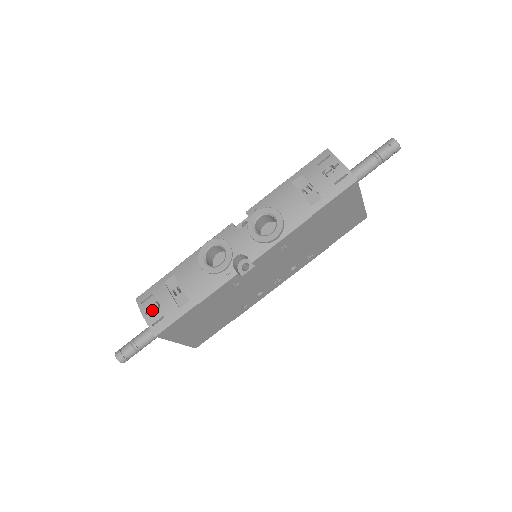
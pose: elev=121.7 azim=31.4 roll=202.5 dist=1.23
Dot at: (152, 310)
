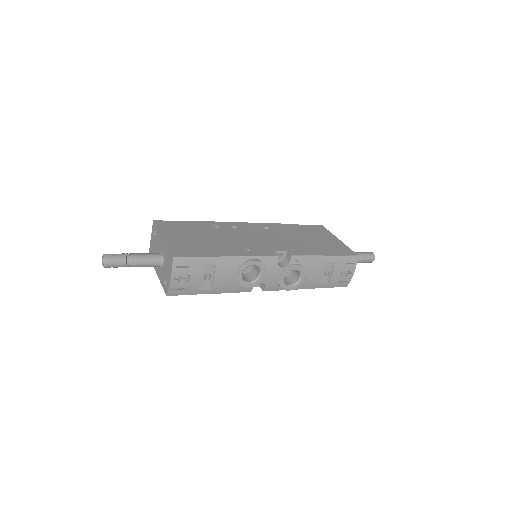
Dot at: (181, 279)
